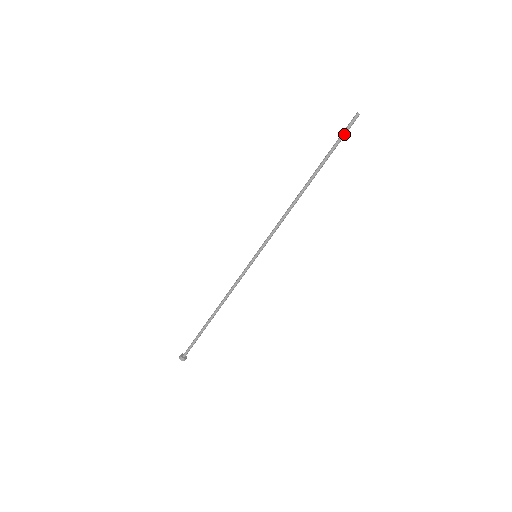
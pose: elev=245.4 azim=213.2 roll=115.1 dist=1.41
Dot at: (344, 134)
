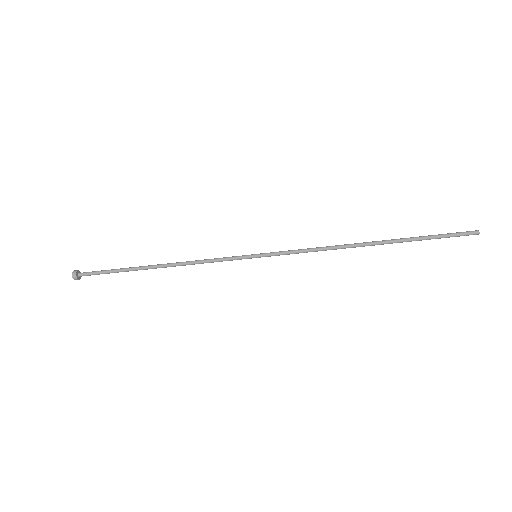
Dot at: (448, 237)
